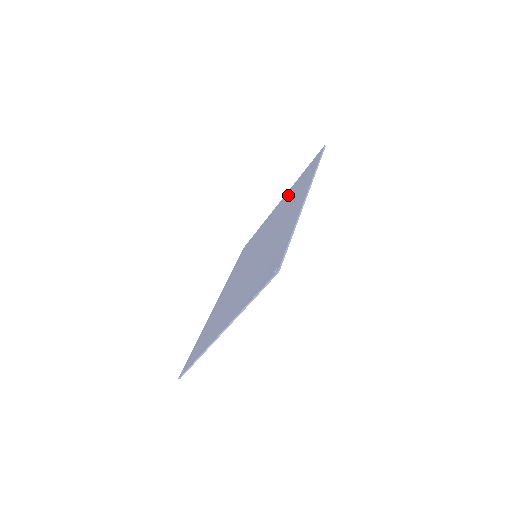
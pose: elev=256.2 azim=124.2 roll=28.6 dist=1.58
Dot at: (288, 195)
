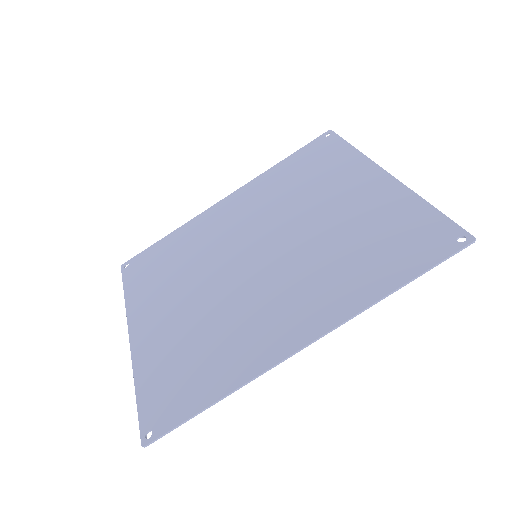
Dot at: (379, 208)
